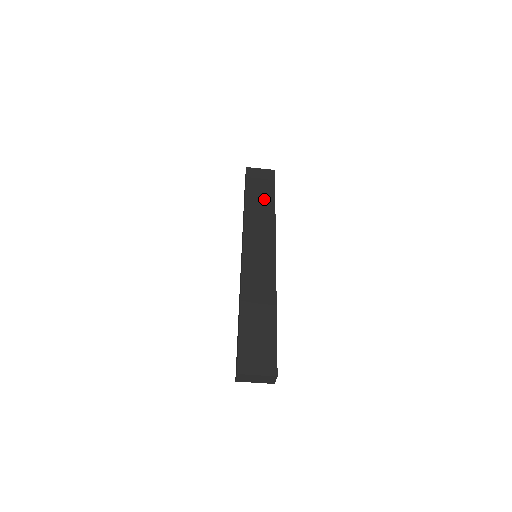
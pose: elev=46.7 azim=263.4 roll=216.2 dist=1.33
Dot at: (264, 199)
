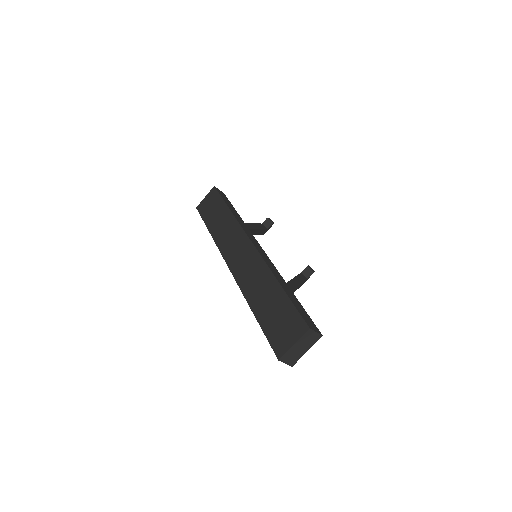
Dot at: (219, 213)
